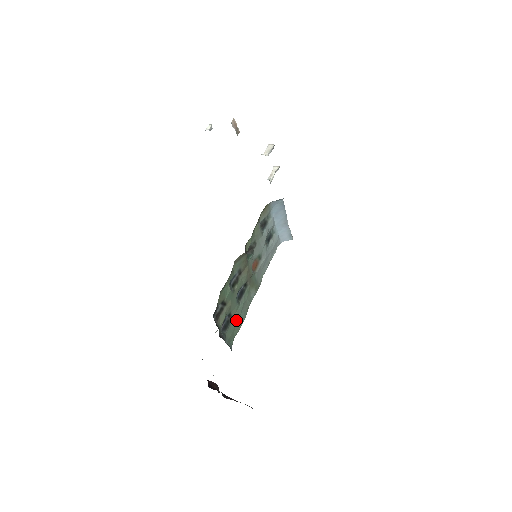
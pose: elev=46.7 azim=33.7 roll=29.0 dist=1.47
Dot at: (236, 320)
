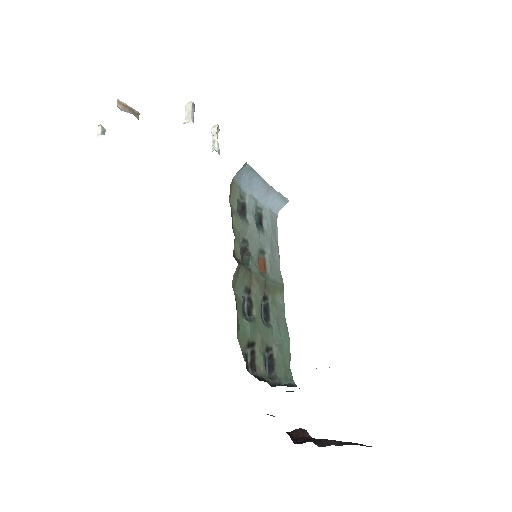
Dot at: (279, 348)
